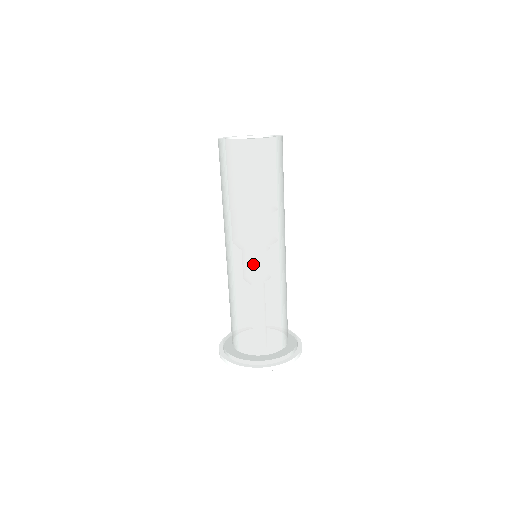
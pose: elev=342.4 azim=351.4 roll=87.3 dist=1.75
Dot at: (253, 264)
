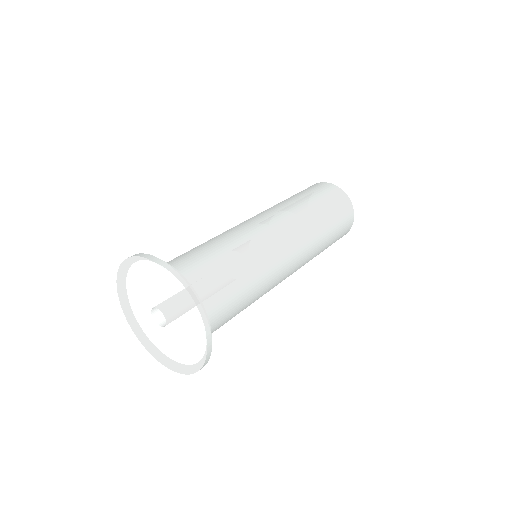
Dot at: (275, 235)
